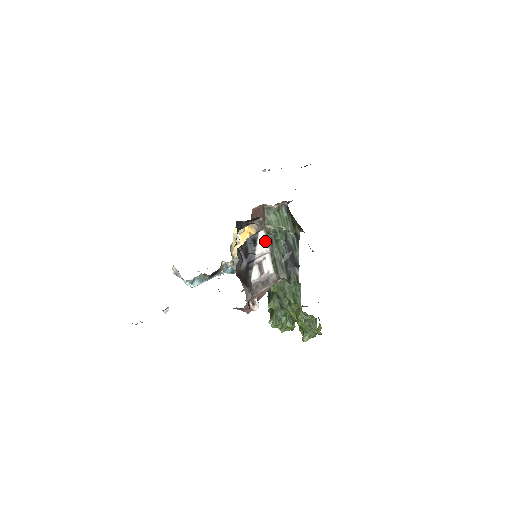
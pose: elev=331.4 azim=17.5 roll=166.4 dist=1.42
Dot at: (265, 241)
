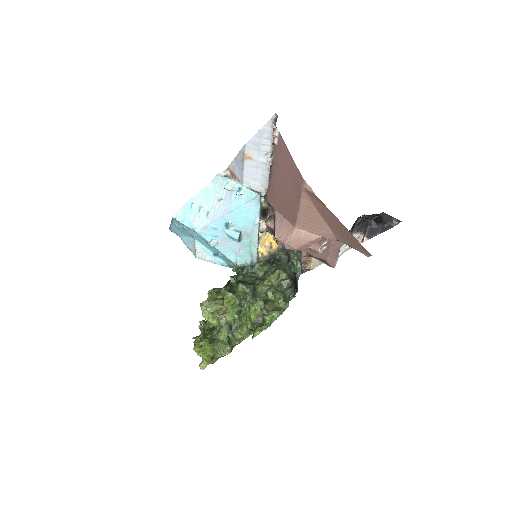
Dot at: occluded
